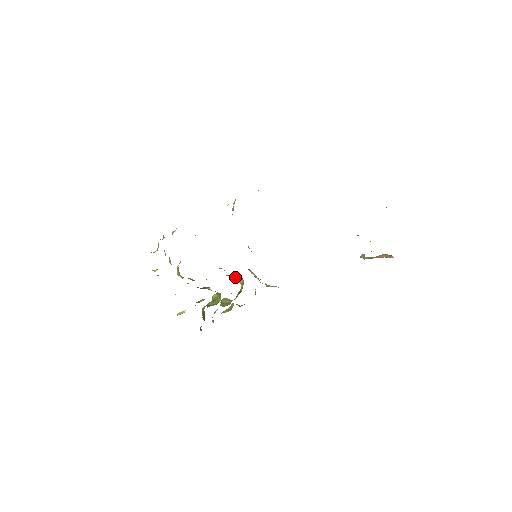
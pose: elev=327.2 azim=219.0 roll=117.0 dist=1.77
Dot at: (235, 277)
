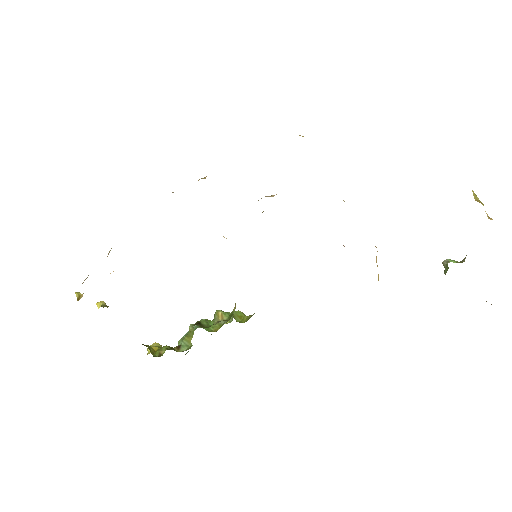
Dot at: occluded
